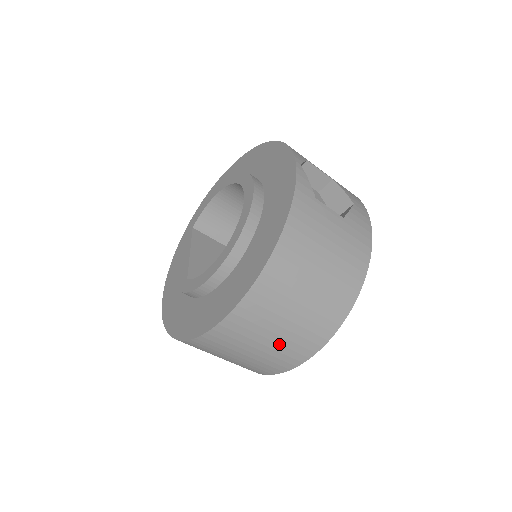
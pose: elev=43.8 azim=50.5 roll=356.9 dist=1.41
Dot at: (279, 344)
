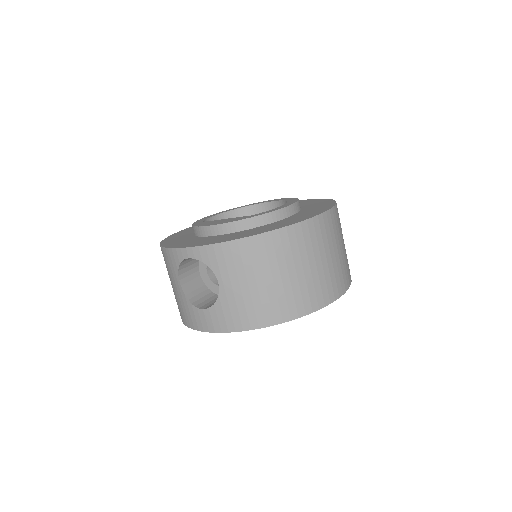
Dot at: (339, 261)
